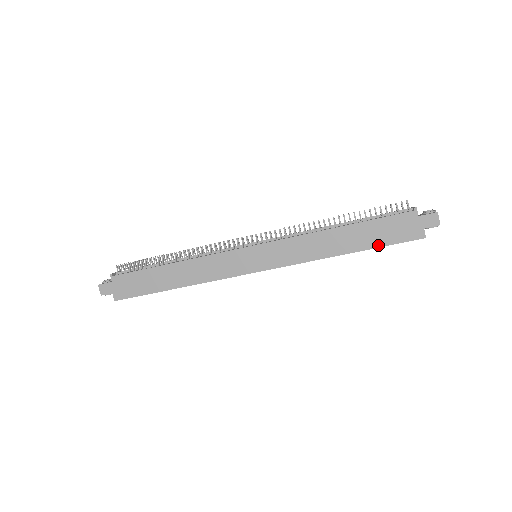
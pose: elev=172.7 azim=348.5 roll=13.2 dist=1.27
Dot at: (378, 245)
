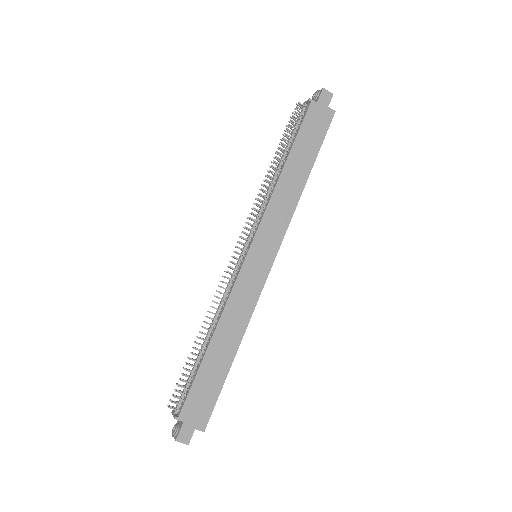
Dot at: (318, 149)
